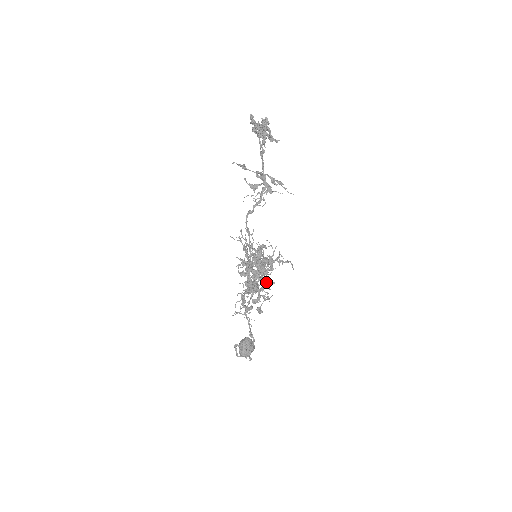
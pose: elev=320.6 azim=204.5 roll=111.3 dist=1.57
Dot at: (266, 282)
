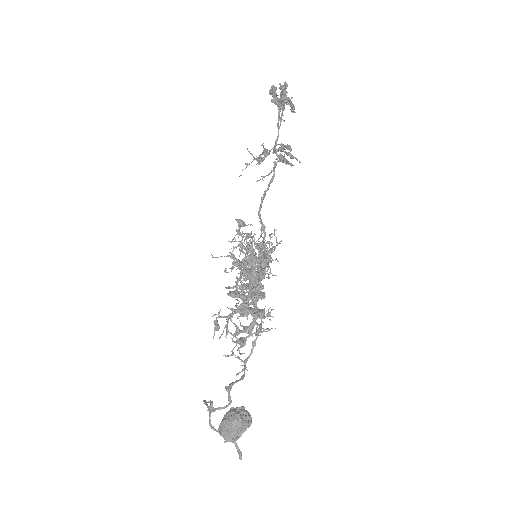
Dot at: (250, 289)
